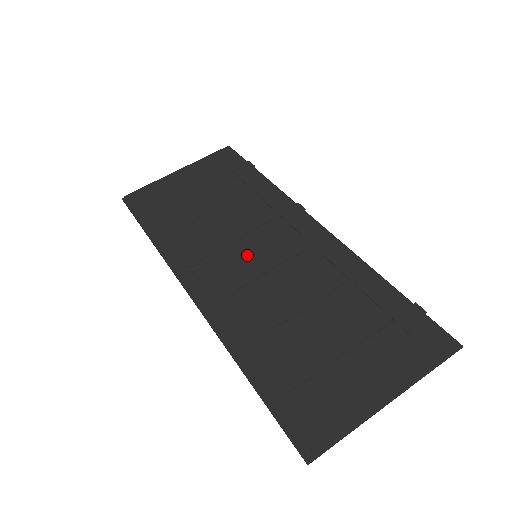
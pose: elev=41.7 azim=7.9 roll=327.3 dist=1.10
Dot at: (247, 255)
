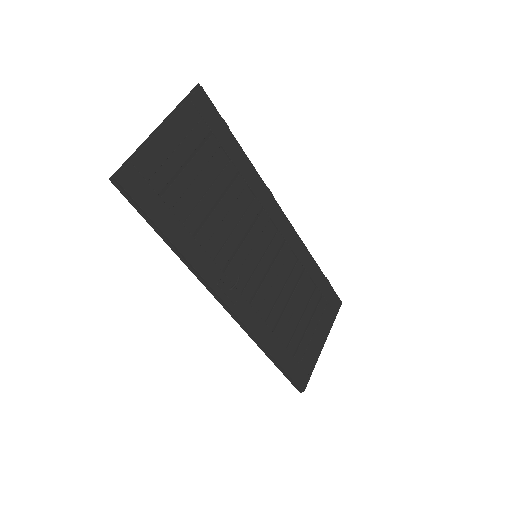
Dot at: (251, 257)
